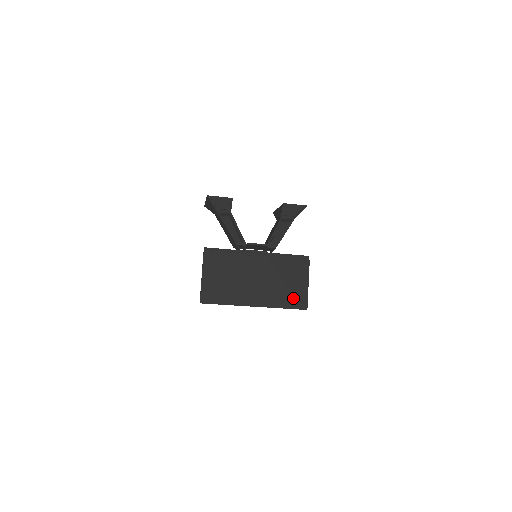
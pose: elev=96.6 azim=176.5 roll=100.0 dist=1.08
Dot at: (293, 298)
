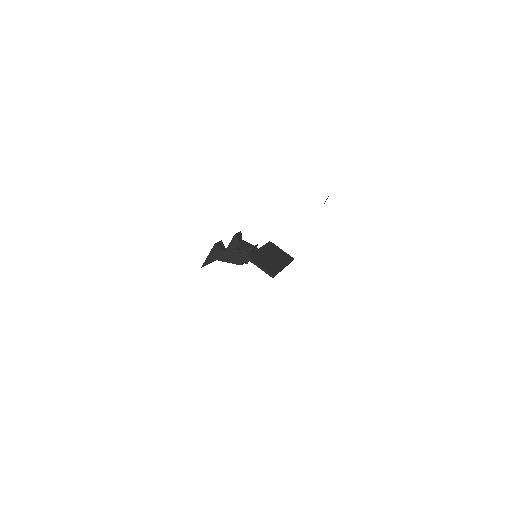
Dot at: (287, 257)
